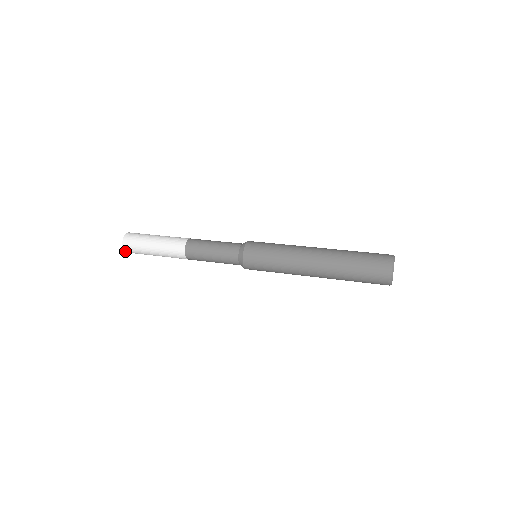
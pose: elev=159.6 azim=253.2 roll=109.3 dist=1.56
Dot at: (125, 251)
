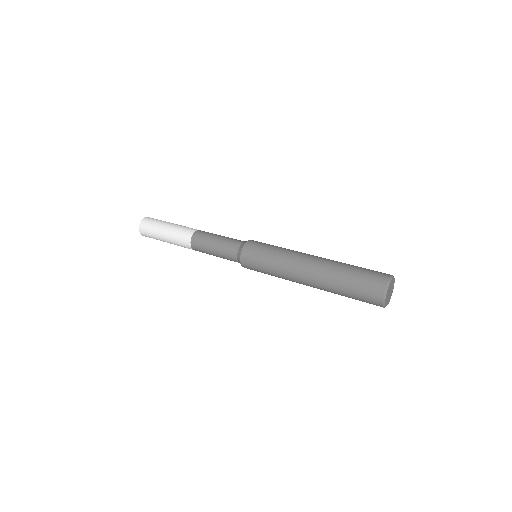
Dot at: (141, 233)
